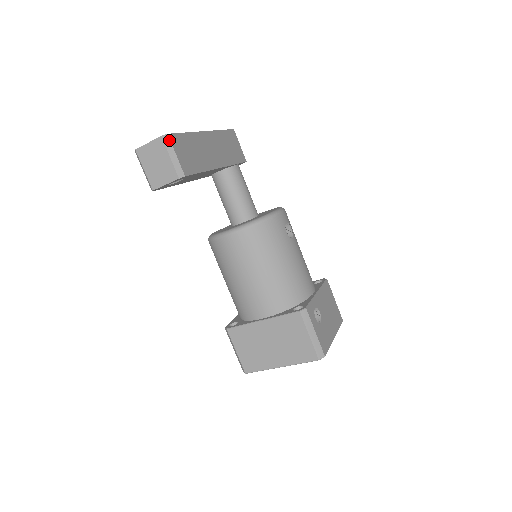
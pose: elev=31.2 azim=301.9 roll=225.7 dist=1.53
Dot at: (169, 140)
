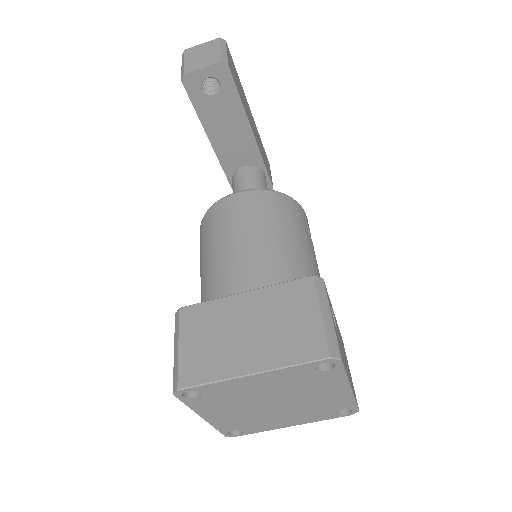
Dot at: (225, 43)
